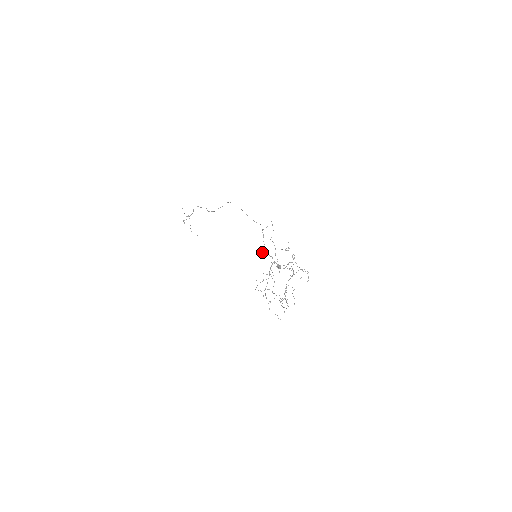
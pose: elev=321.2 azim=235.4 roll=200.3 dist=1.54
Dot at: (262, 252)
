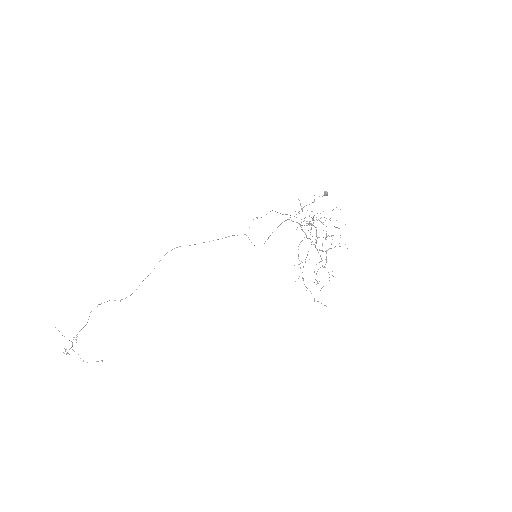
Dot at: (270, 235)
